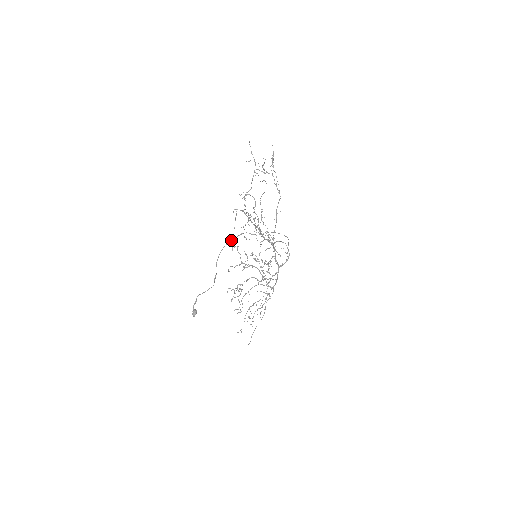
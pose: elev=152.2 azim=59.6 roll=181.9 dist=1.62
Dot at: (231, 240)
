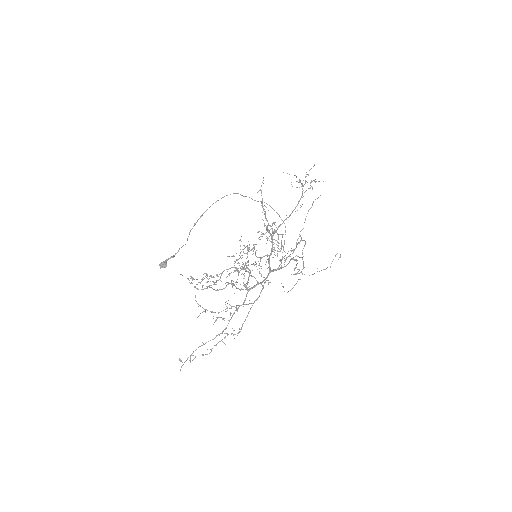
Dot at: occluded
